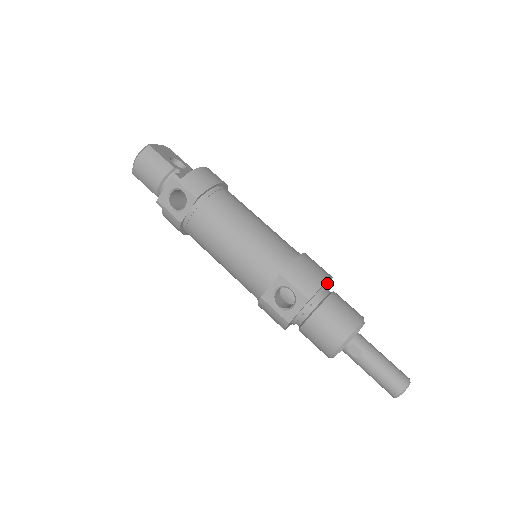
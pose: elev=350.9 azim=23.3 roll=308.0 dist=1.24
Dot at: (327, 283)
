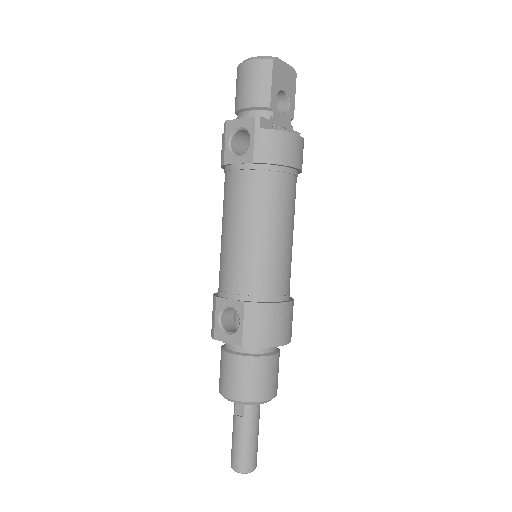
Dot at: occluded
